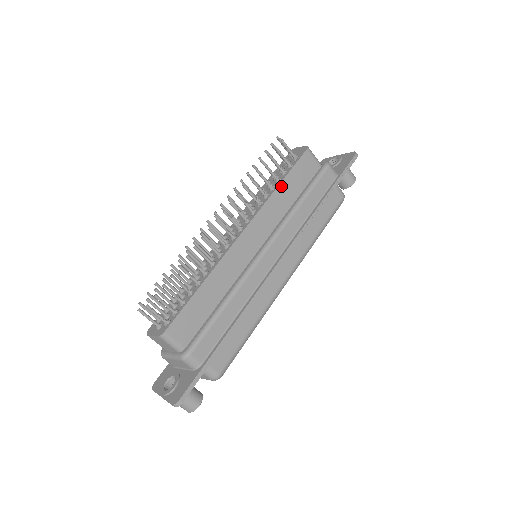
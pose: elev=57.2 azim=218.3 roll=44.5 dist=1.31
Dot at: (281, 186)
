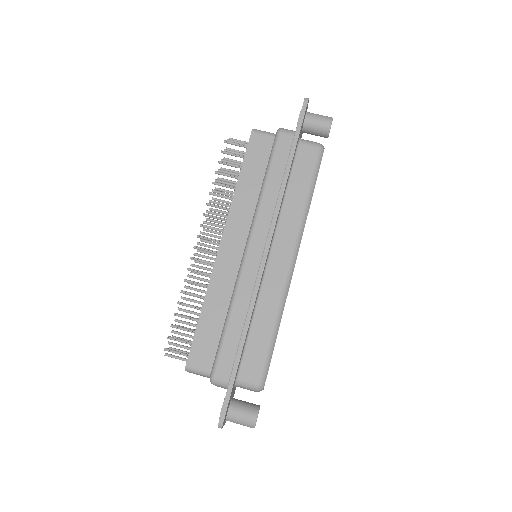
Dot at: (240, 182)
